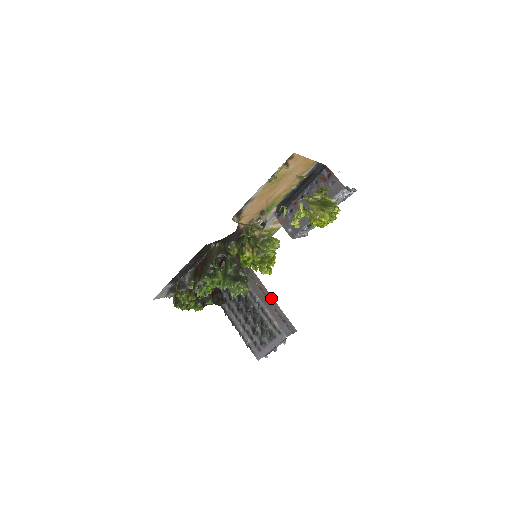
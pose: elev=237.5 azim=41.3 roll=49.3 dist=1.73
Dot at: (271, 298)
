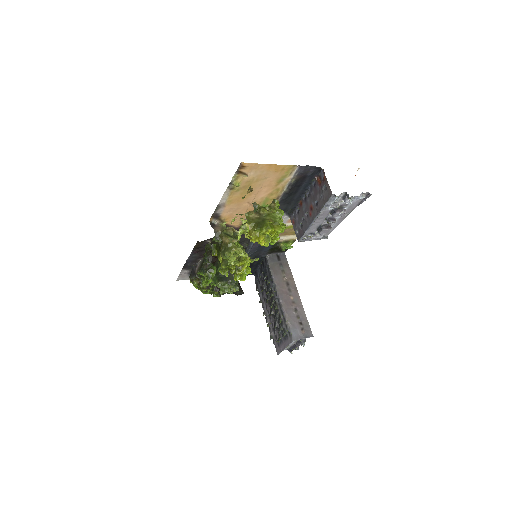
Dot at: (297, 296)
